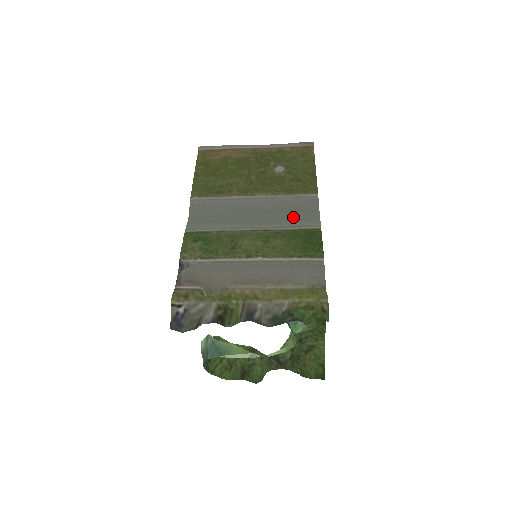
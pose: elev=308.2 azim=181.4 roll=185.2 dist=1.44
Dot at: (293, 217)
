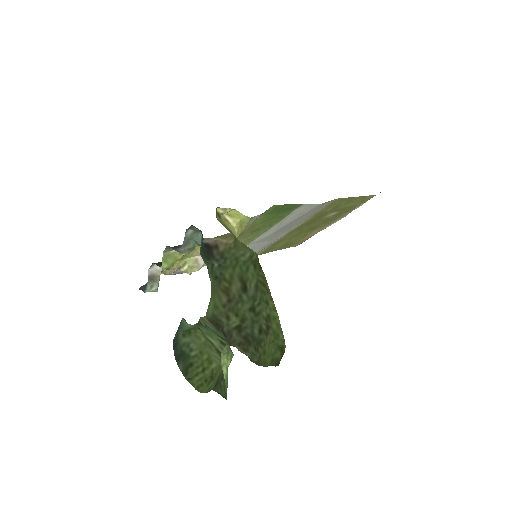
Dot at: (298, 217)
